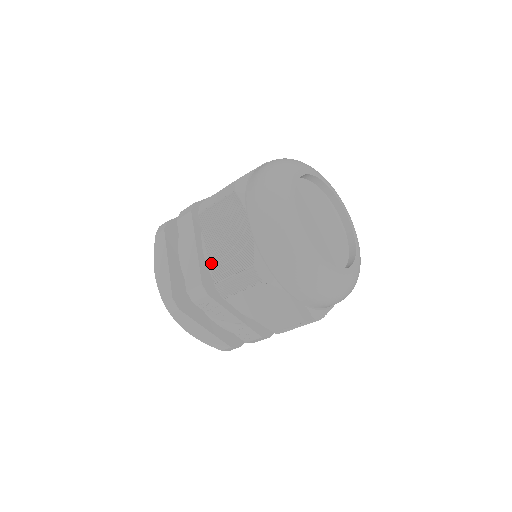
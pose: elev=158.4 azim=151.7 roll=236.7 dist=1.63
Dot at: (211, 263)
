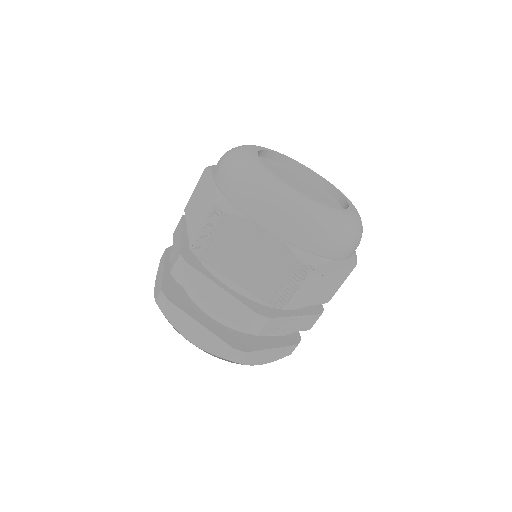
Dot at: (250, 290)
